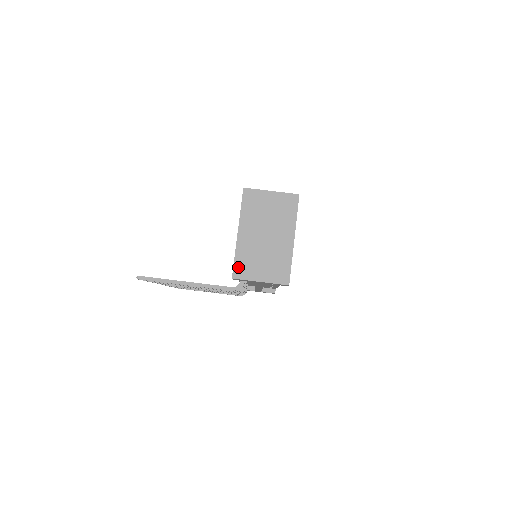
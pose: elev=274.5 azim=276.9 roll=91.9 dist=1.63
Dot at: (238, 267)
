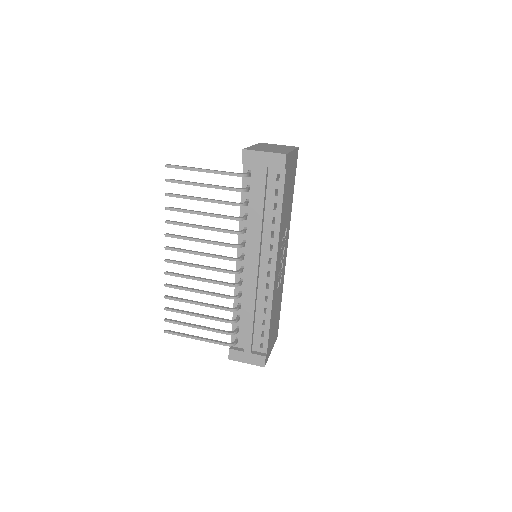
Dot at: (249, 148)
